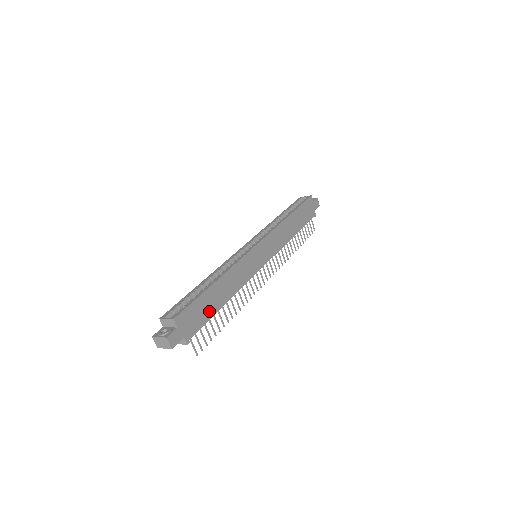
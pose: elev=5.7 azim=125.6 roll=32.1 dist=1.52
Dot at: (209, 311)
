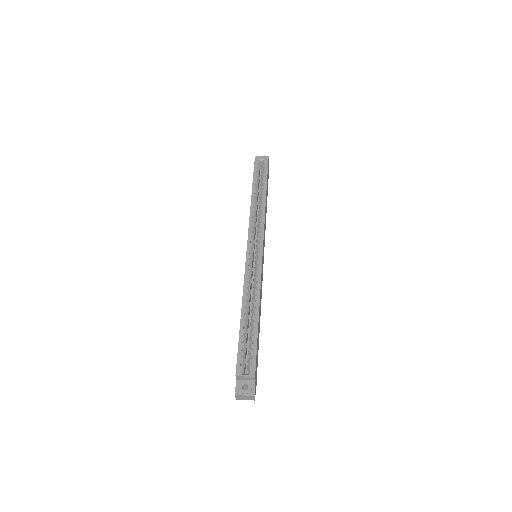
Dot at: (258, 344)
